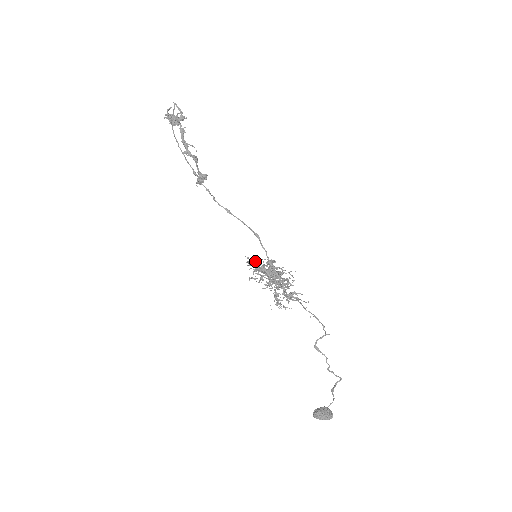
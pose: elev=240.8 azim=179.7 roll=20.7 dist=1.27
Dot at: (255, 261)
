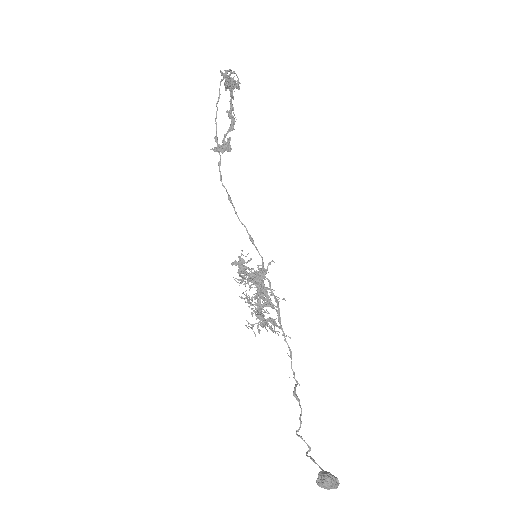
Dot at: (243, 265)
